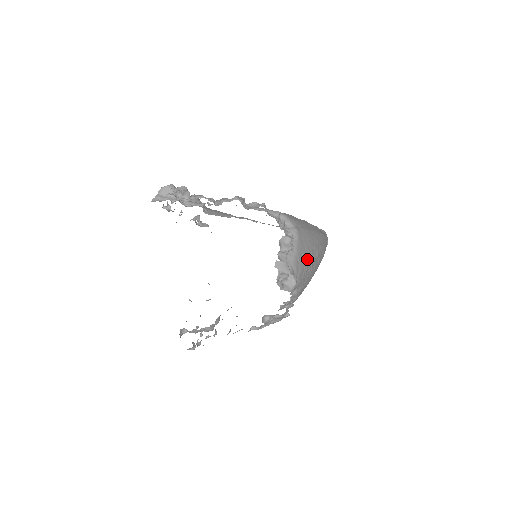
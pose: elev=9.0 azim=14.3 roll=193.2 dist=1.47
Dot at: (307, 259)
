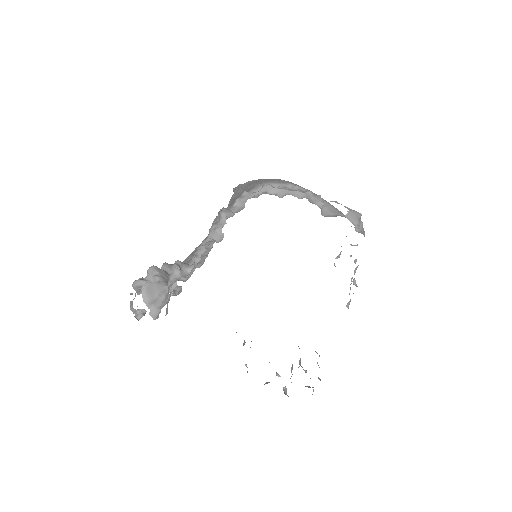
Dot at: occluded
